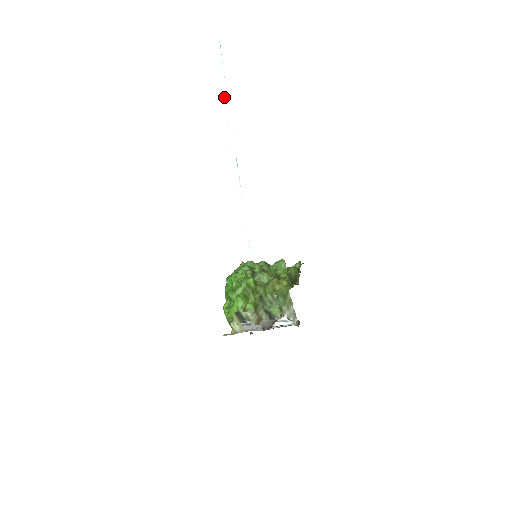
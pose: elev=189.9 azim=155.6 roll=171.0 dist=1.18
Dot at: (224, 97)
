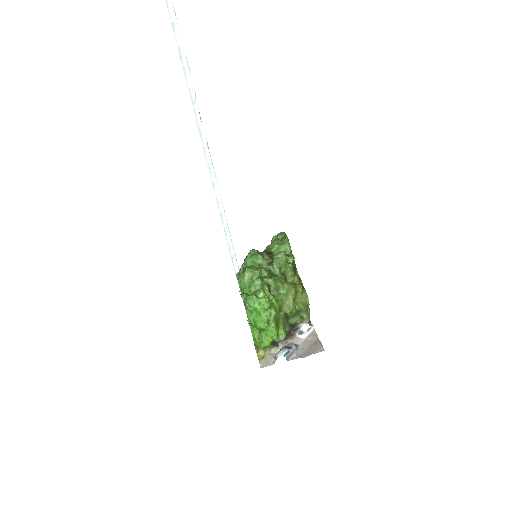
Dot at: out of frame
